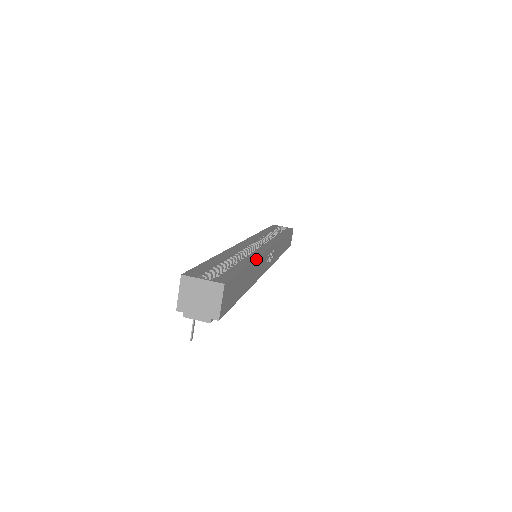
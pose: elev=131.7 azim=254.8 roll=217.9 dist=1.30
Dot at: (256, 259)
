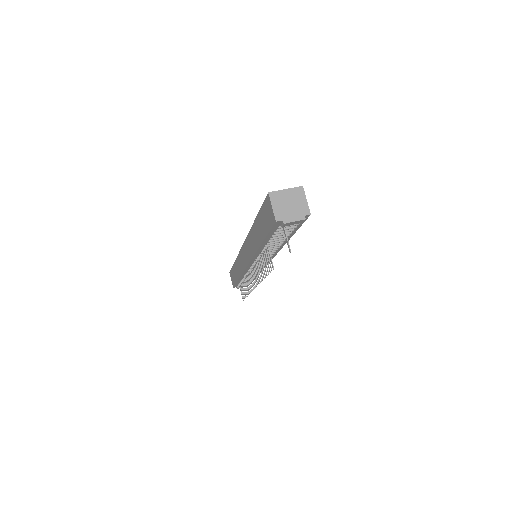
Dot at: occluded
